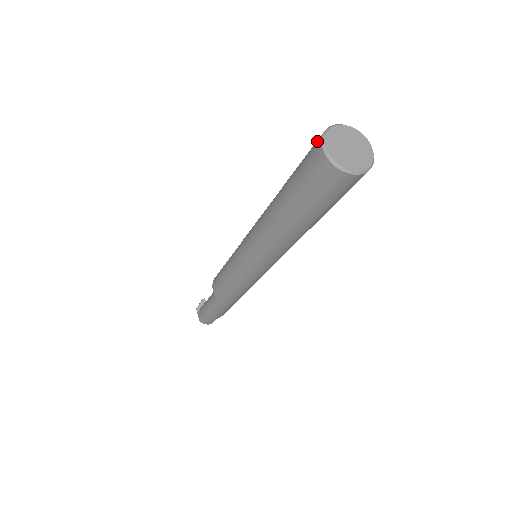
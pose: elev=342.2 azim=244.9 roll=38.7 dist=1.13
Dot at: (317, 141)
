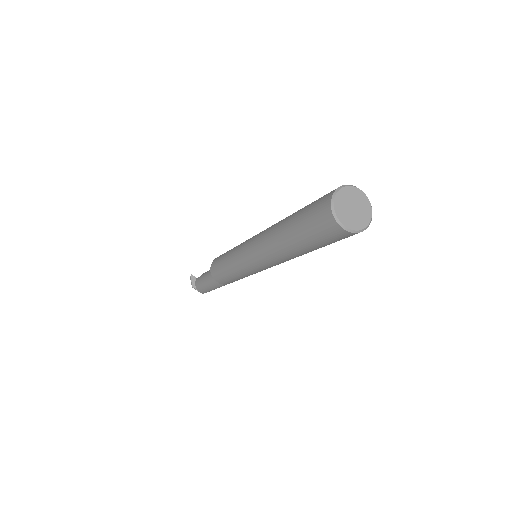
Dot at: (327, 218)
